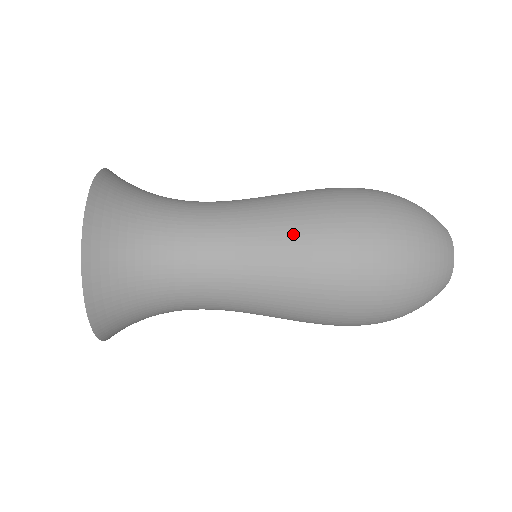
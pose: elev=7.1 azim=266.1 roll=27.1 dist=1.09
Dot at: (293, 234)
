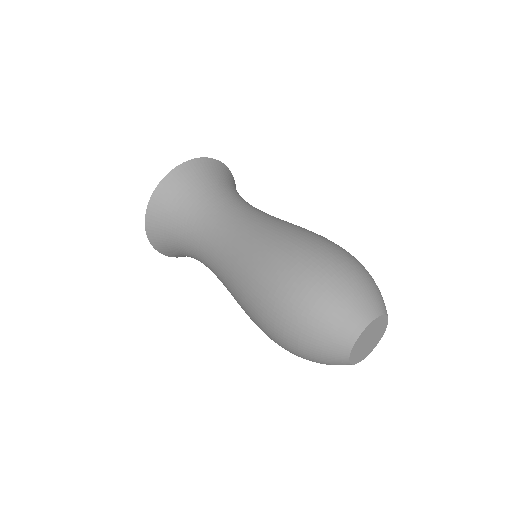
Dot at: (233, 280)
